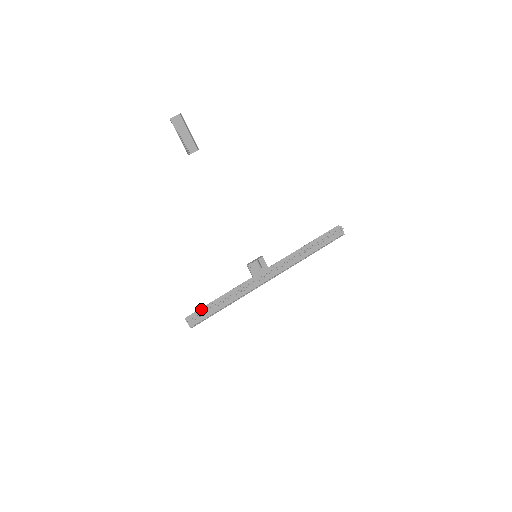
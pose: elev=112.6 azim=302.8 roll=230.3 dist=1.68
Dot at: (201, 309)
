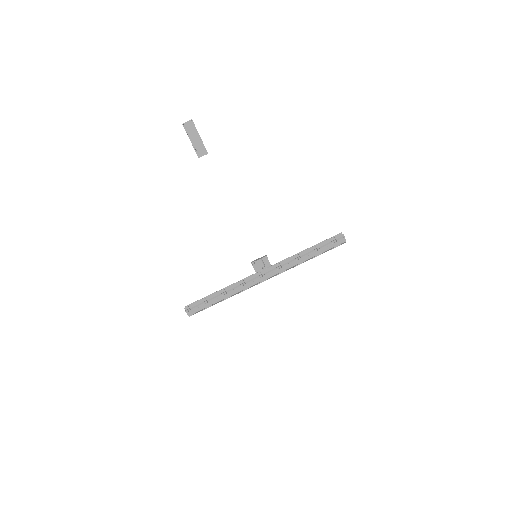
Dot at: (200, 300)
